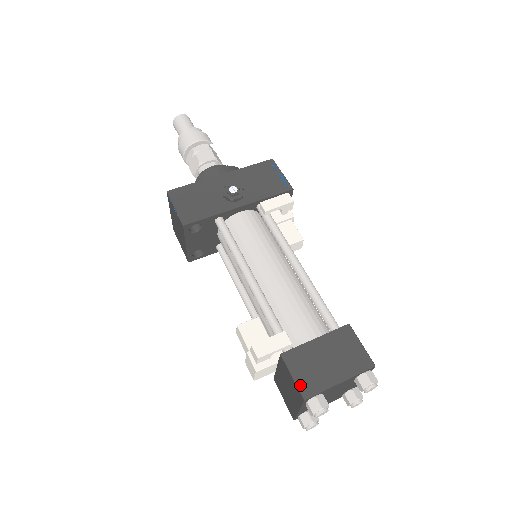
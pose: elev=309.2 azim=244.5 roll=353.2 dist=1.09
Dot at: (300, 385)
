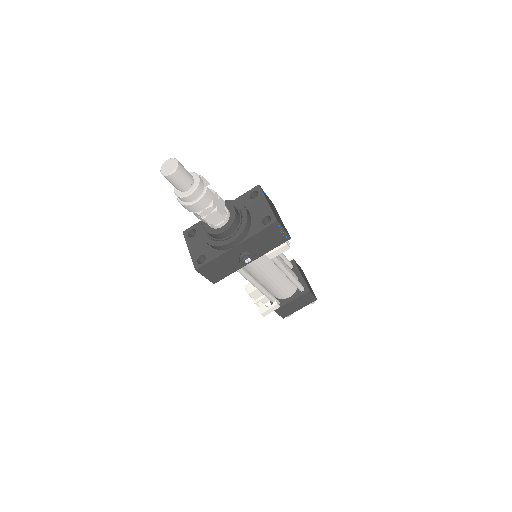
Dot at: (282, 316)
